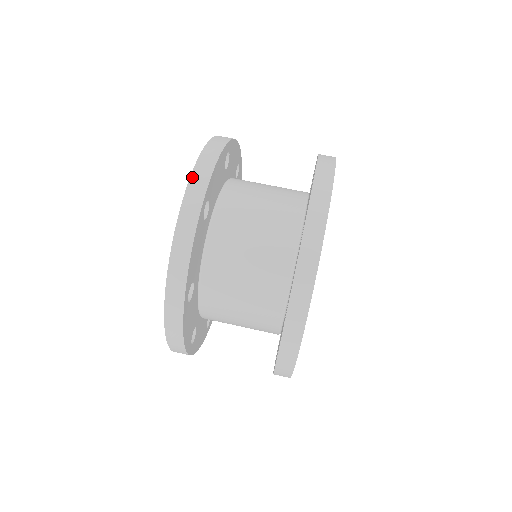
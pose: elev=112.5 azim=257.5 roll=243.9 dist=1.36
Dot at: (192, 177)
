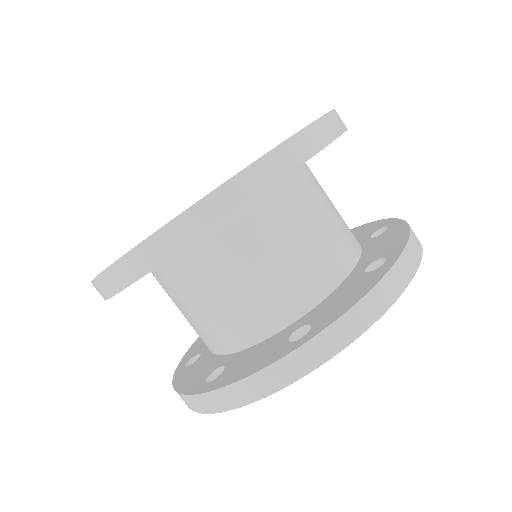
Dot at: (117, 263)
